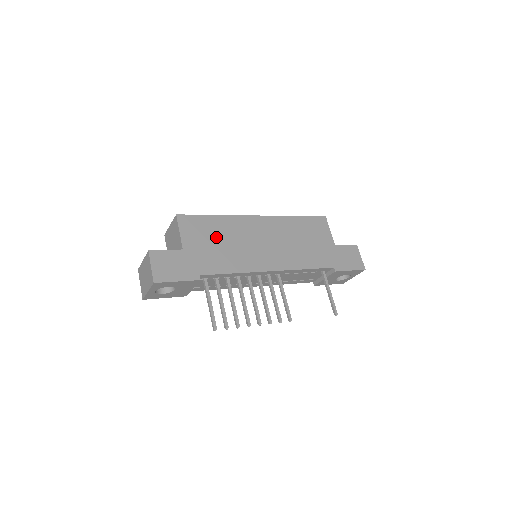
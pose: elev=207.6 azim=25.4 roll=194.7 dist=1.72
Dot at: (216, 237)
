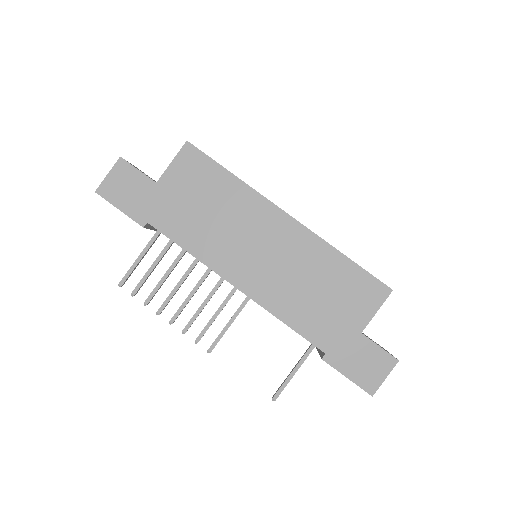
Dot at: (207, 198)
